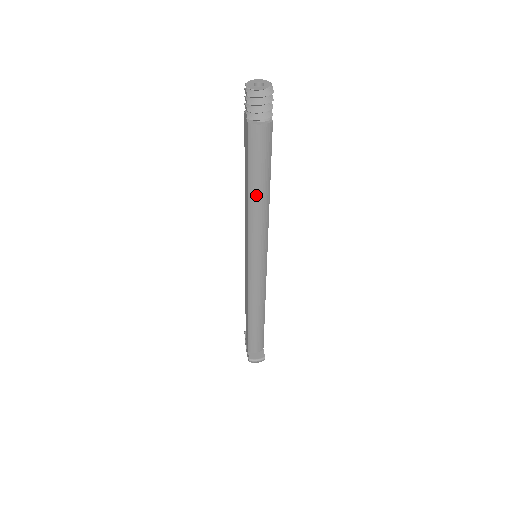
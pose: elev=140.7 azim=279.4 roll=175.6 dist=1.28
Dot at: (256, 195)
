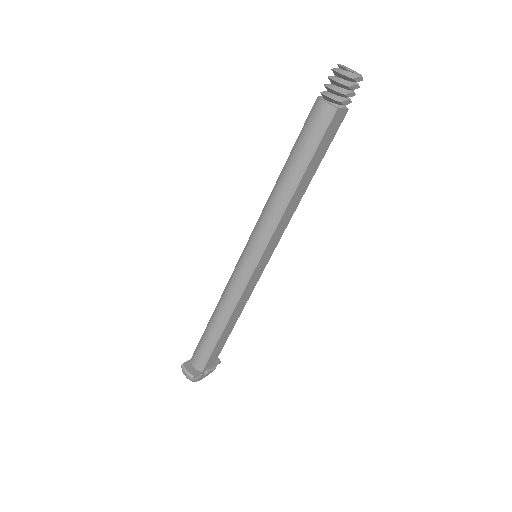
Dot at: (285, 176)
